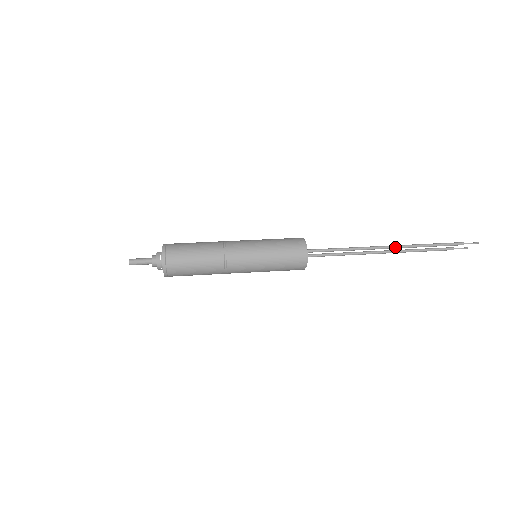
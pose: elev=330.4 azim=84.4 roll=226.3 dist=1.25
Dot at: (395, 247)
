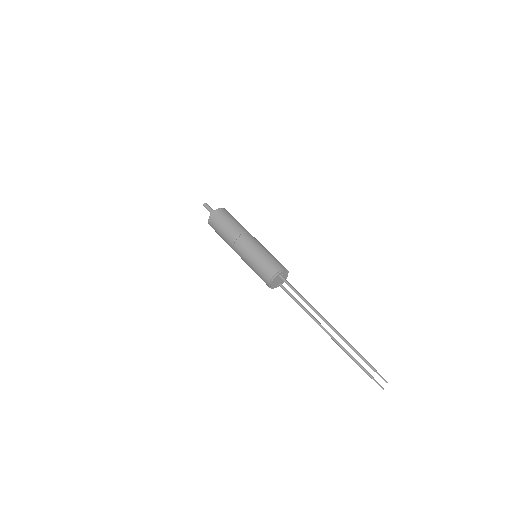
Dot at: (329, 324)
